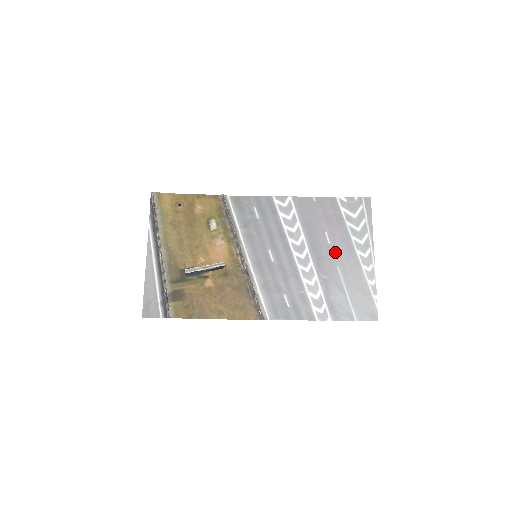
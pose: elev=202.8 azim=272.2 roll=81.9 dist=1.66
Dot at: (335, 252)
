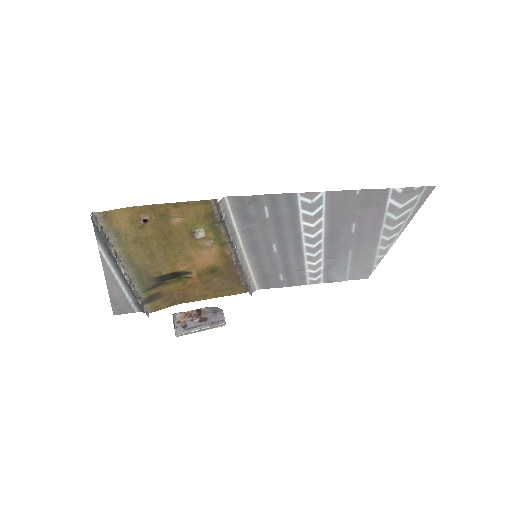
Dot at: (355, 239)
